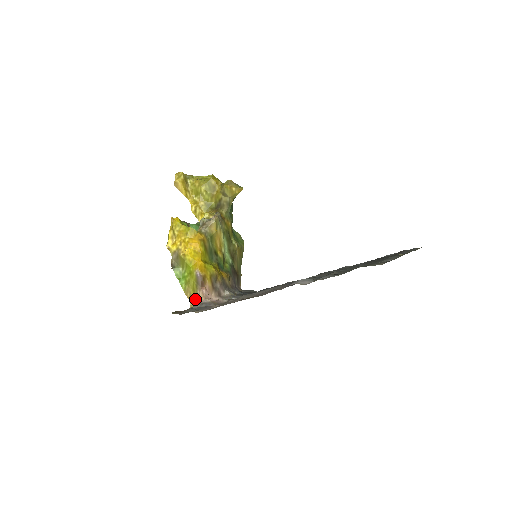
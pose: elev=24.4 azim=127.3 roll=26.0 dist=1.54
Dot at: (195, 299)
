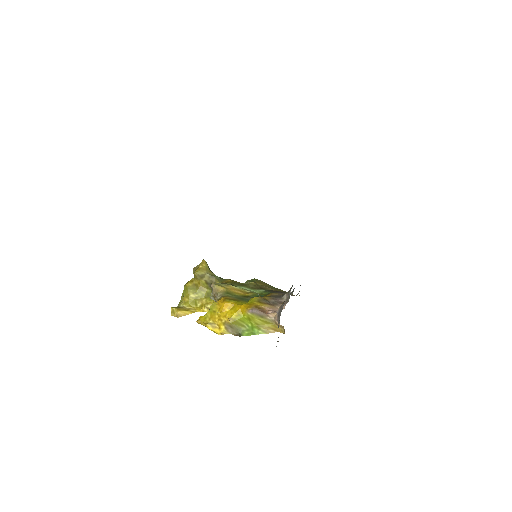
Dot at: (276, 325)
